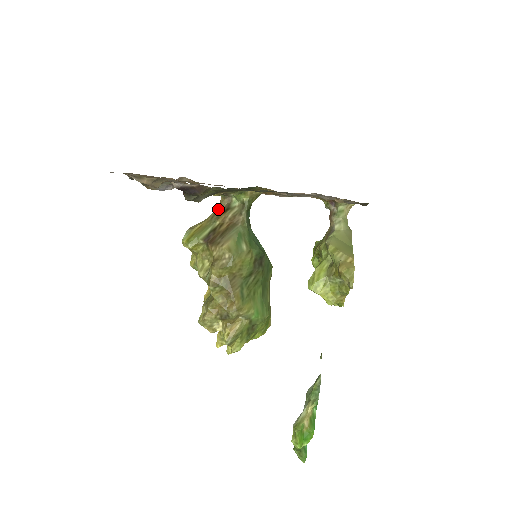
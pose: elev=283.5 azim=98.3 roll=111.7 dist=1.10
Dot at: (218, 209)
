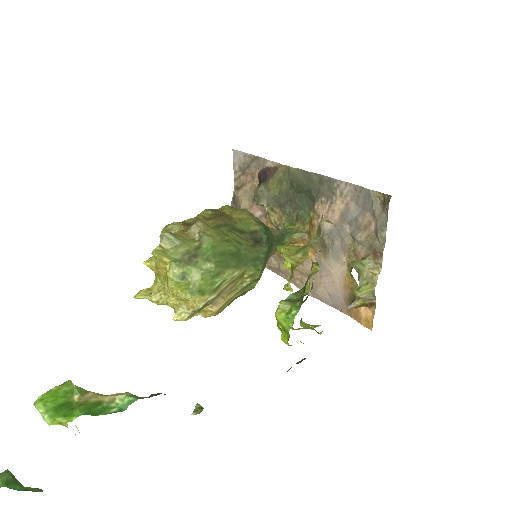
Dot at: occluded
